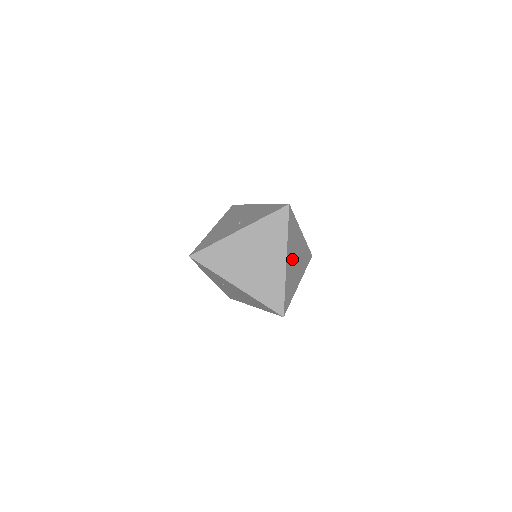
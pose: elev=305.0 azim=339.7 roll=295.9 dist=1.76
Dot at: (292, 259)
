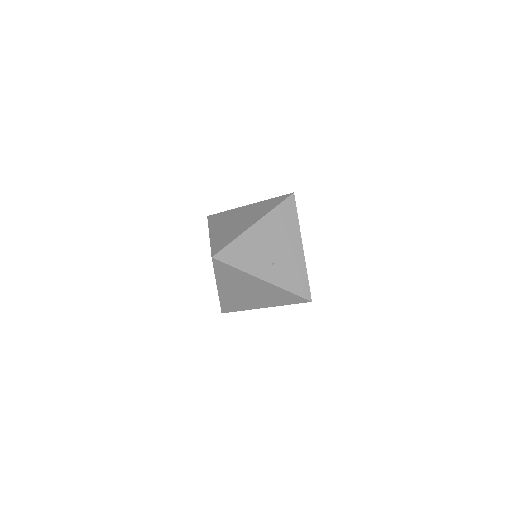
Dot at: occluded
